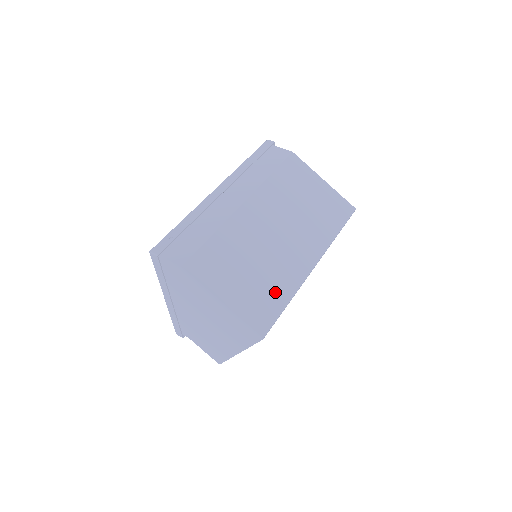
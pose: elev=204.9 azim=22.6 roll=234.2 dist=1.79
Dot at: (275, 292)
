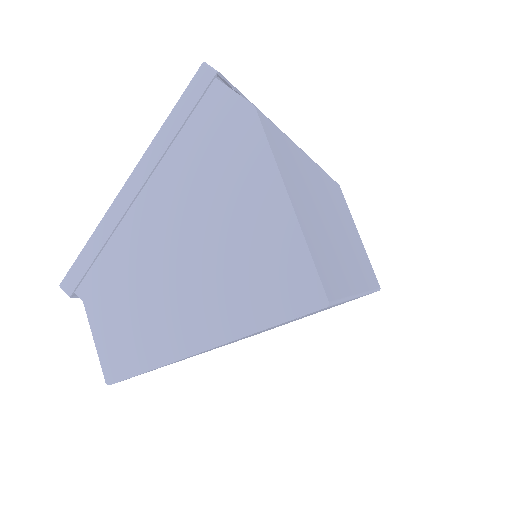
Dot at: (337, 269)
